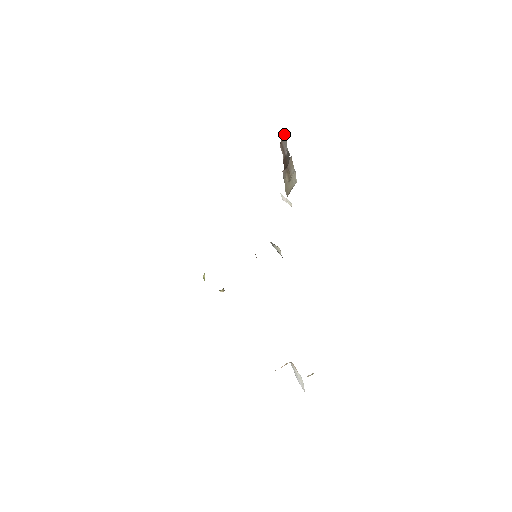
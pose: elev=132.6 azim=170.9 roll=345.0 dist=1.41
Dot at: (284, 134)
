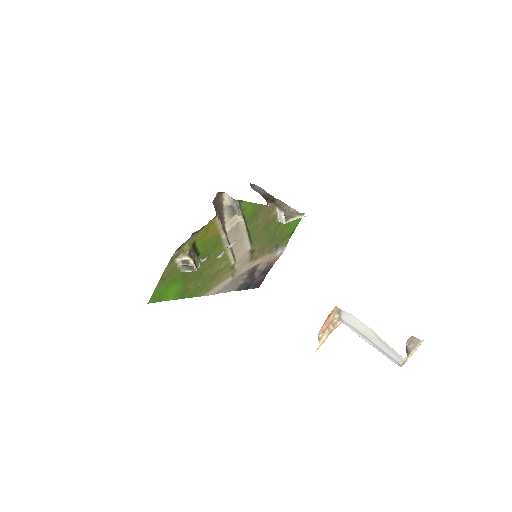
Dot at: (258, 187)
